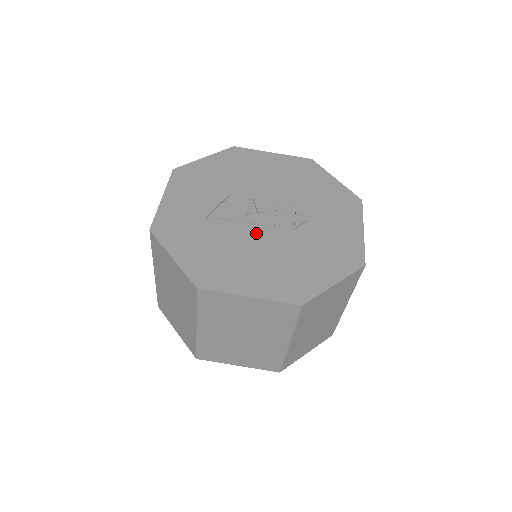
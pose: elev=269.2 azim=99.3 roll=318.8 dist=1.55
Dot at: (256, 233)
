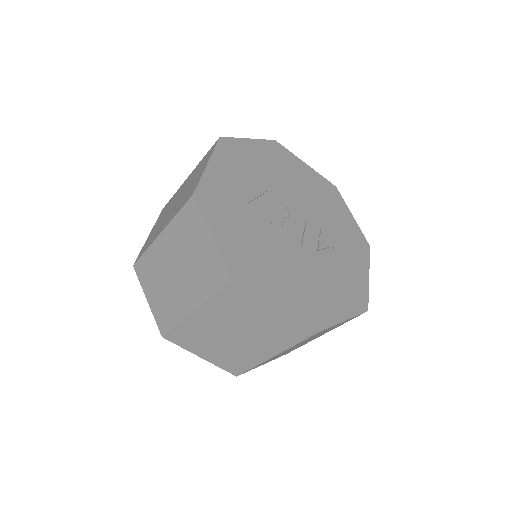
Dot at: (288, 241)
